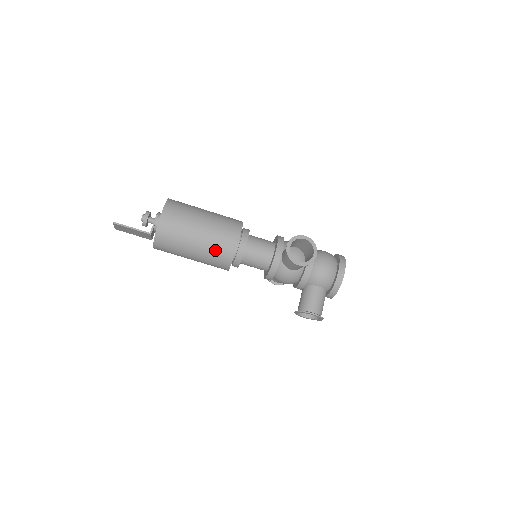
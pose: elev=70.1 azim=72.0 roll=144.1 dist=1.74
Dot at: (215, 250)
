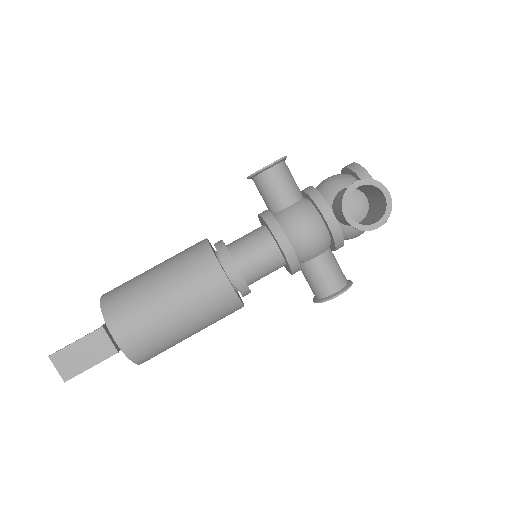
Dot at: (184, 262)
